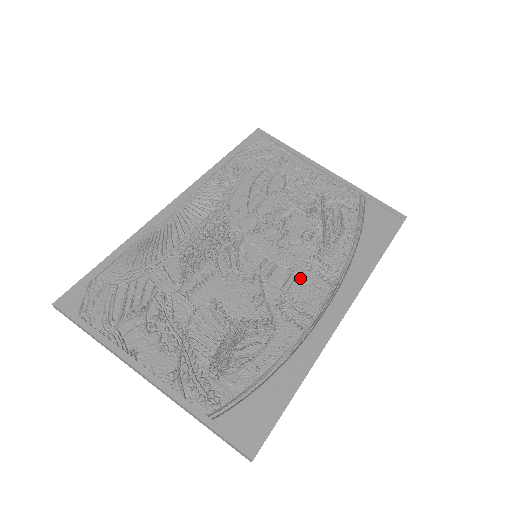
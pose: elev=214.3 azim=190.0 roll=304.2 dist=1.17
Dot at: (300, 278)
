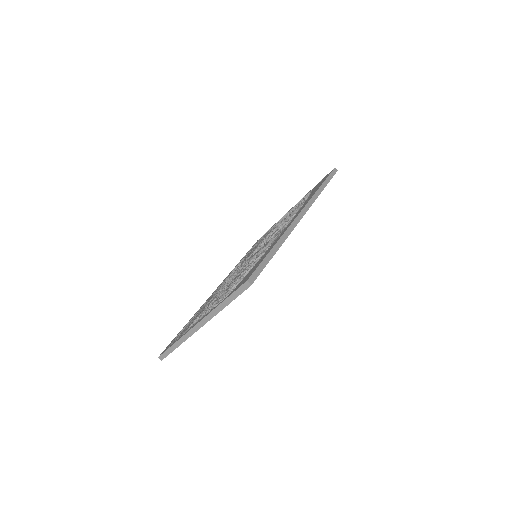
Dot at: occluded
